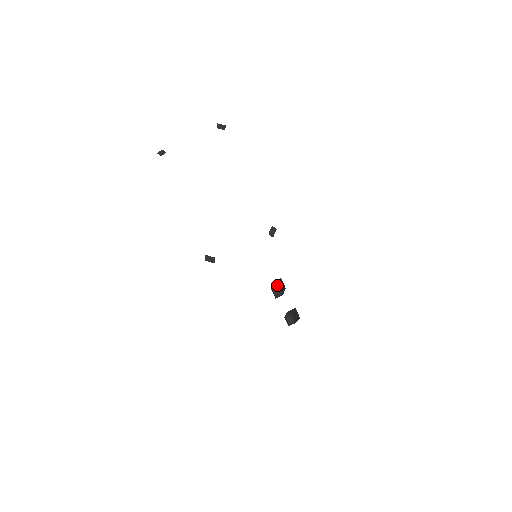
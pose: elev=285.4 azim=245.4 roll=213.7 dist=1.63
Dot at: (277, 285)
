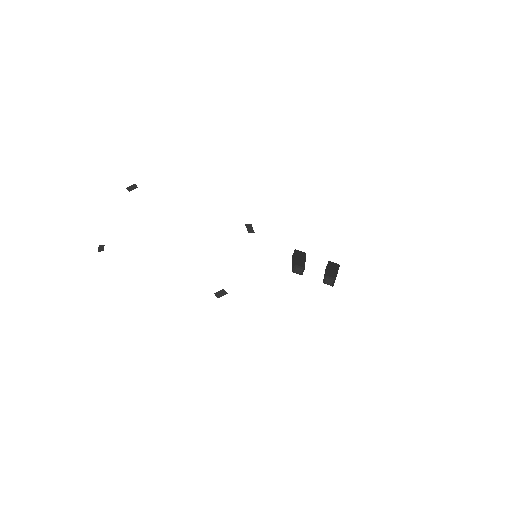
Dot at: (294, 263)
